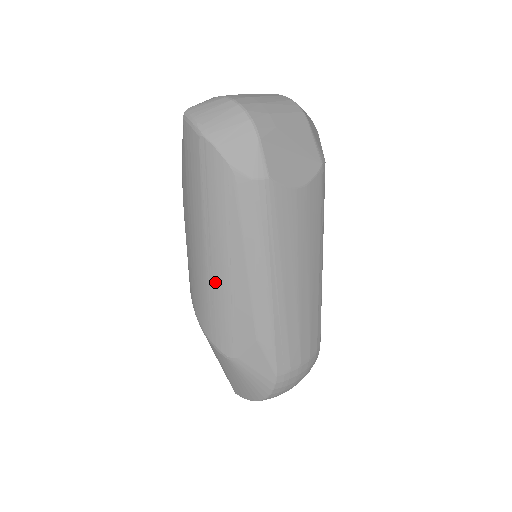
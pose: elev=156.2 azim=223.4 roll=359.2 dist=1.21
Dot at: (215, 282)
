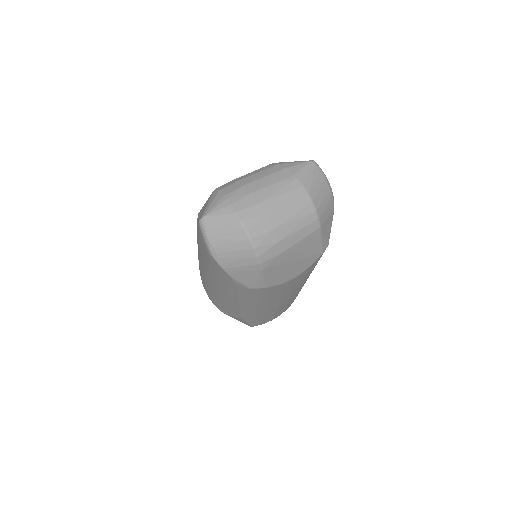
Dot at: (215, 293)
